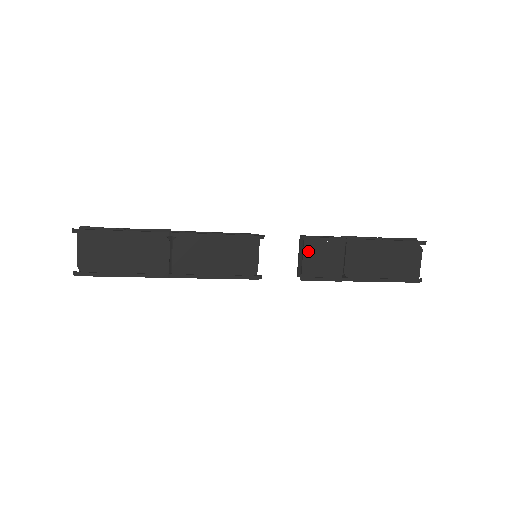
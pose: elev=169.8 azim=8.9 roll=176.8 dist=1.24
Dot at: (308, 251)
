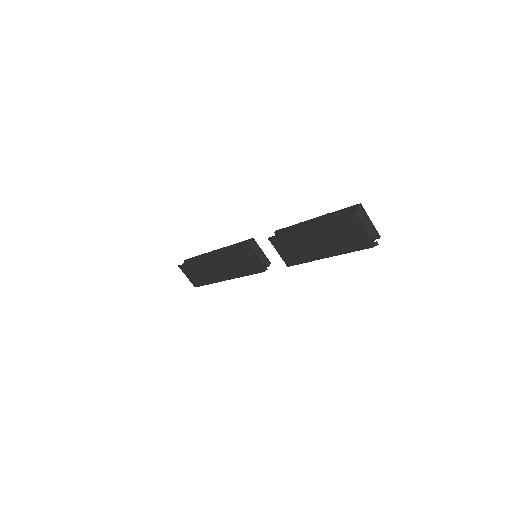
Dot at: (277, 247)
